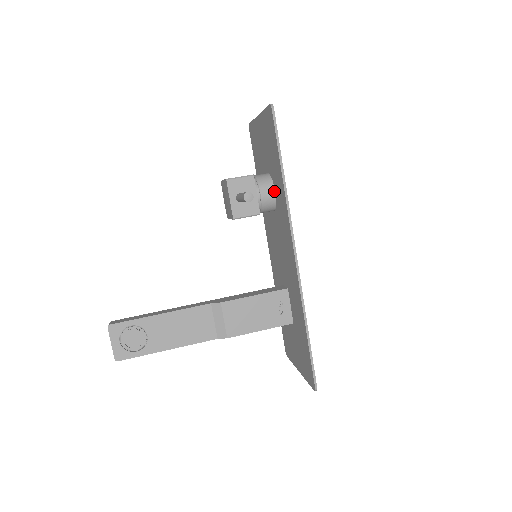
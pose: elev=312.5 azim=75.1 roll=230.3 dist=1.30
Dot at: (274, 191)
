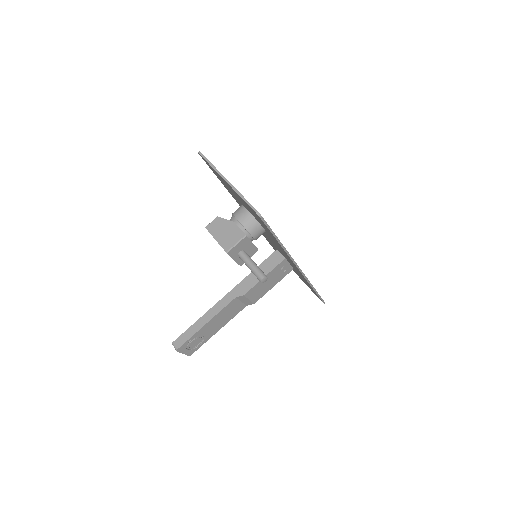
Dot at: (263, 229)
